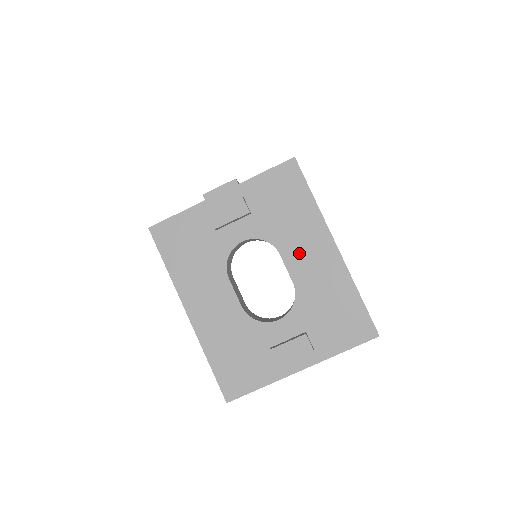
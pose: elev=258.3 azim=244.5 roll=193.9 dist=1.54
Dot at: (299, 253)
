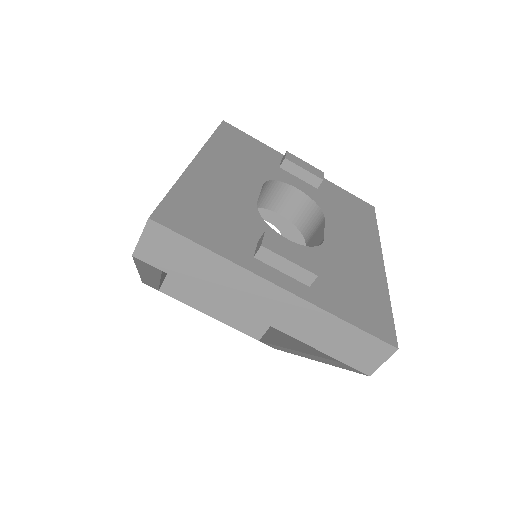
Dot at: (344, 234)
